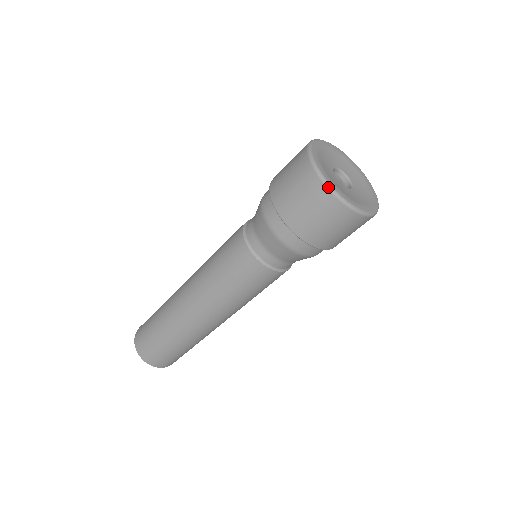
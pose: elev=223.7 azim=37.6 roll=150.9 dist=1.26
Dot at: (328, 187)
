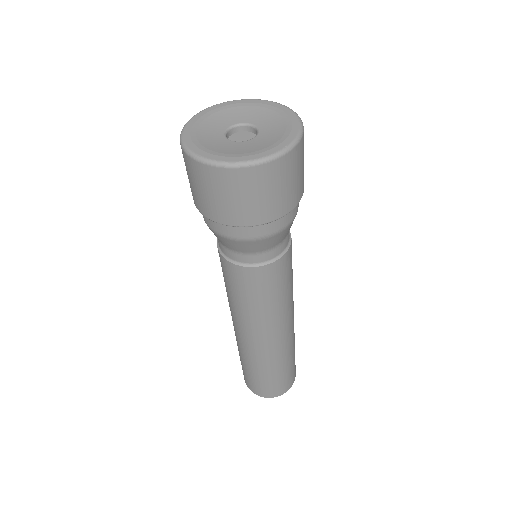
Dot at: (181, 146)
